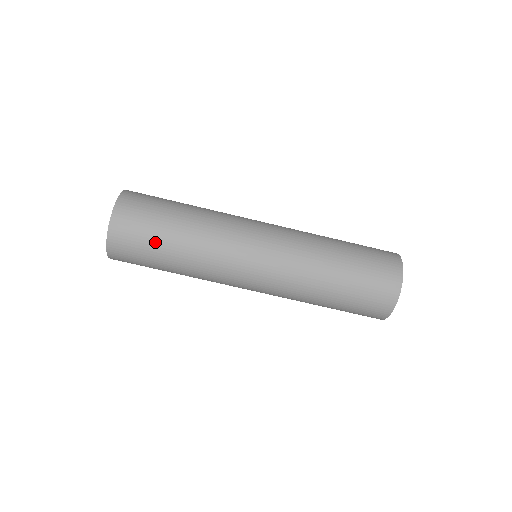
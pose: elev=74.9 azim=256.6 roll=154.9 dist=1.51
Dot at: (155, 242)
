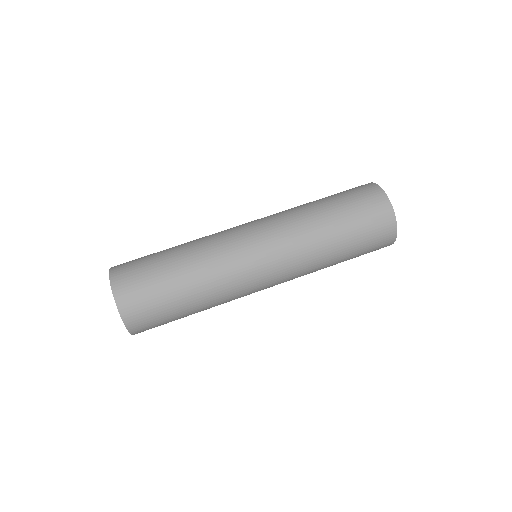
Dot at: (154, 254)
